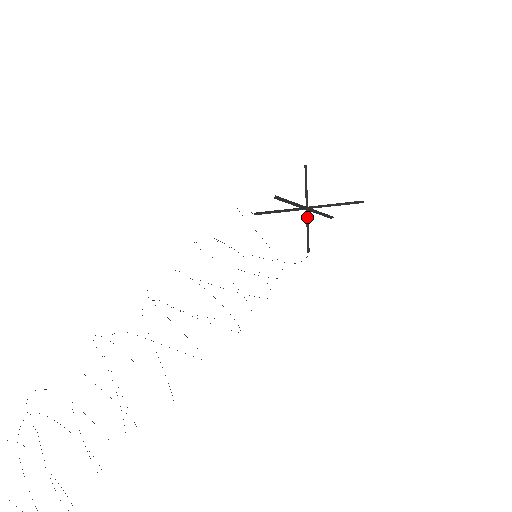
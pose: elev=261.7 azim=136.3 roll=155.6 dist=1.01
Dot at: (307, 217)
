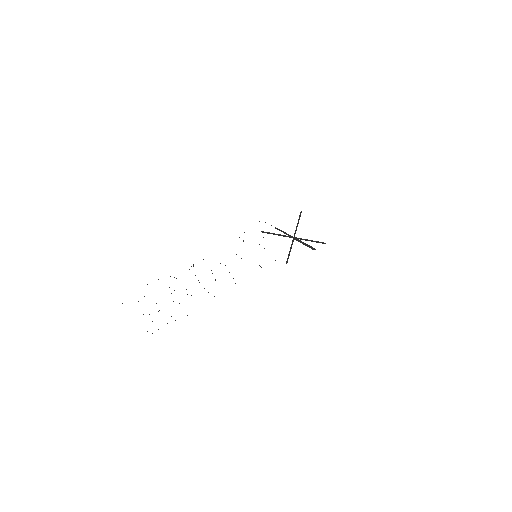
Dot at: (292, 243)
